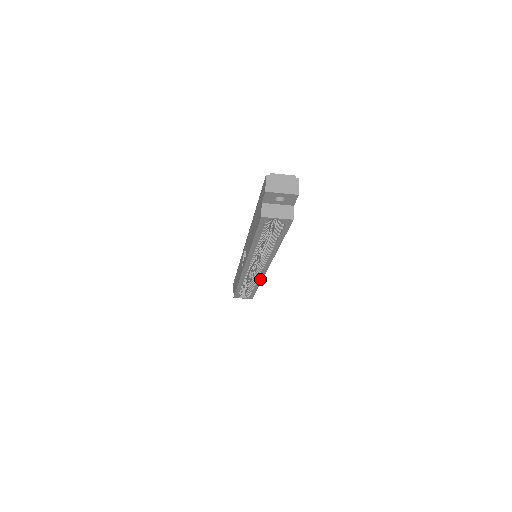
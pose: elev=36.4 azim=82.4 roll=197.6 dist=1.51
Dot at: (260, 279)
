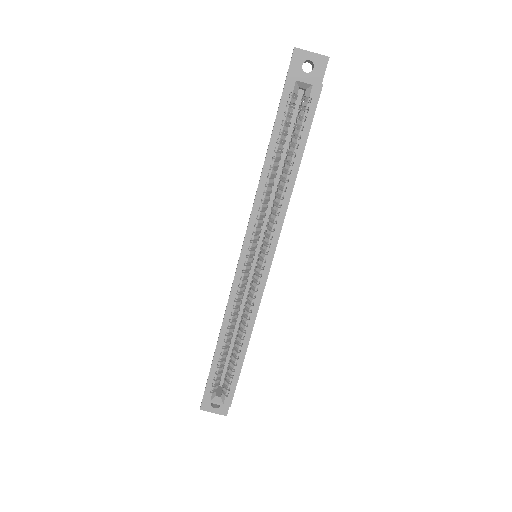
Dot at: (256, 307)
